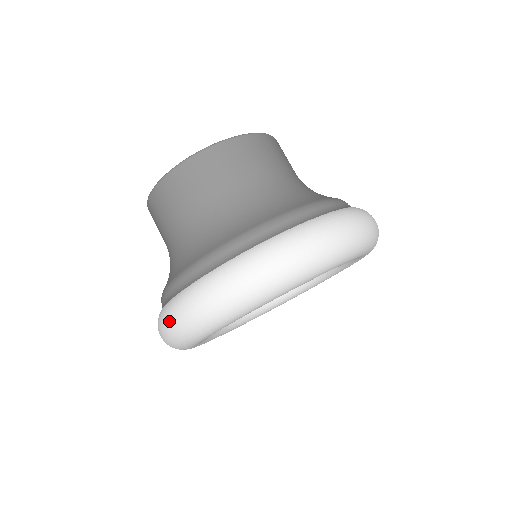
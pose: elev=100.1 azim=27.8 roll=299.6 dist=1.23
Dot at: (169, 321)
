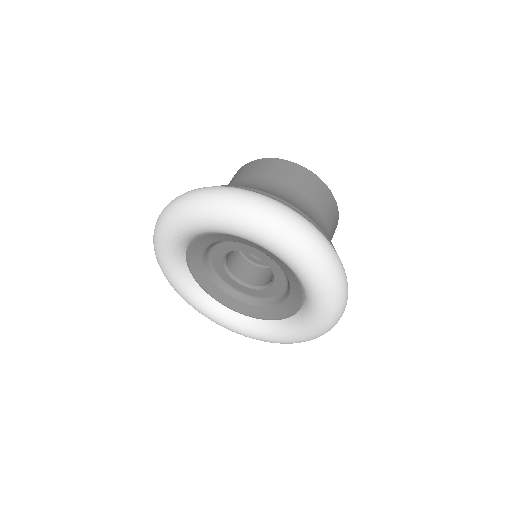
Dot at: occluded
